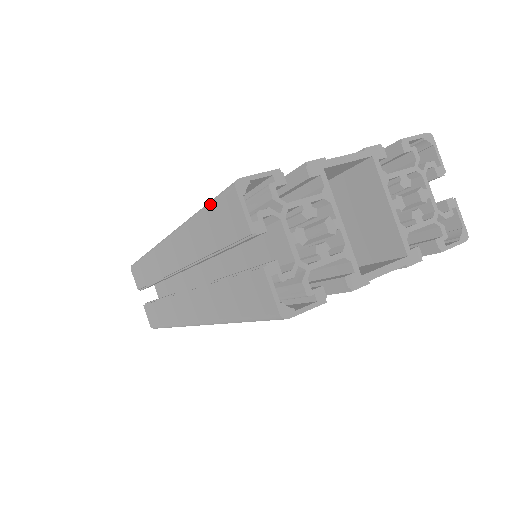
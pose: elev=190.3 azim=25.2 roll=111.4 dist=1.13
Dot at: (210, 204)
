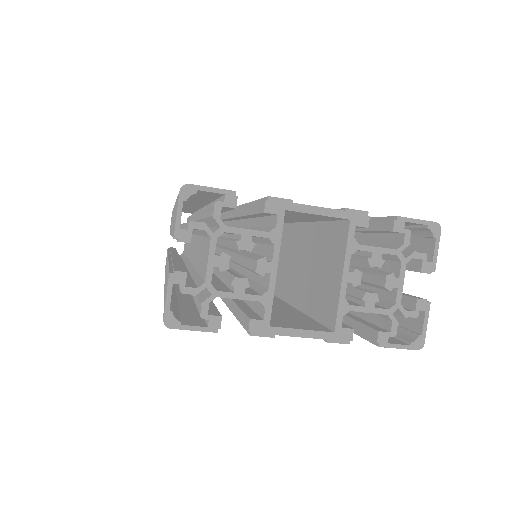
Dot at: occluded
